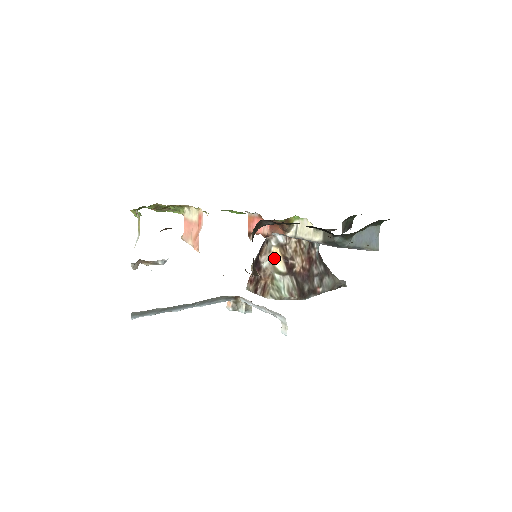
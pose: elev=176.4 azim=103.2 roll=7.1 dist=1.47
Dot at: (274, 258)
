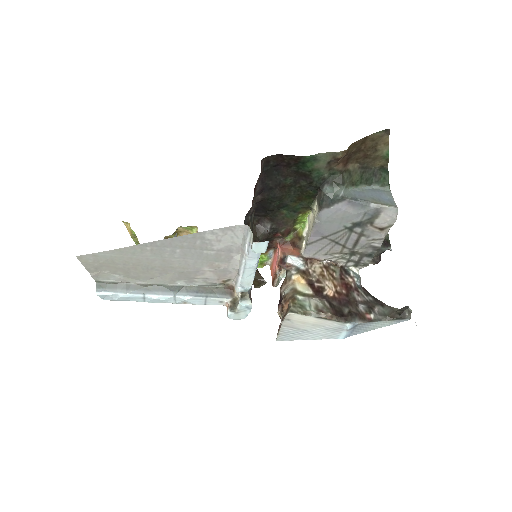
Dot at: (296, 285)
